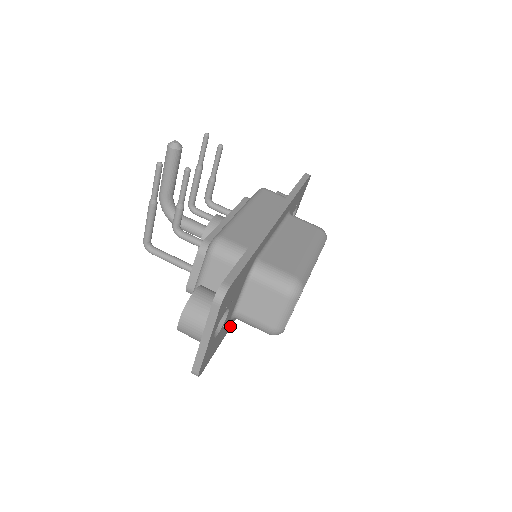
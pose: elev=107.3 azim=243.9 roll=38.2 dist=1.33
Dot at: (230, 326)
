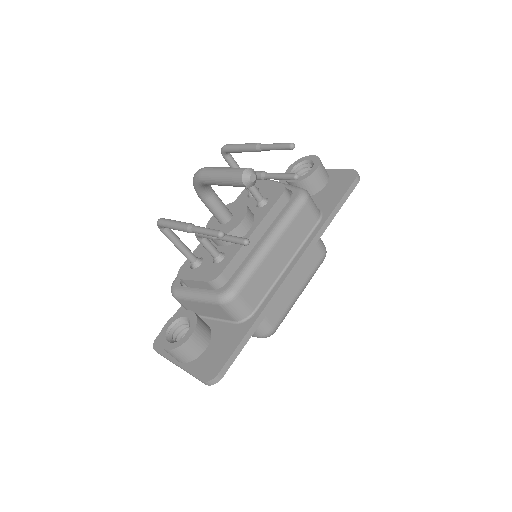
Dot at: occluded
